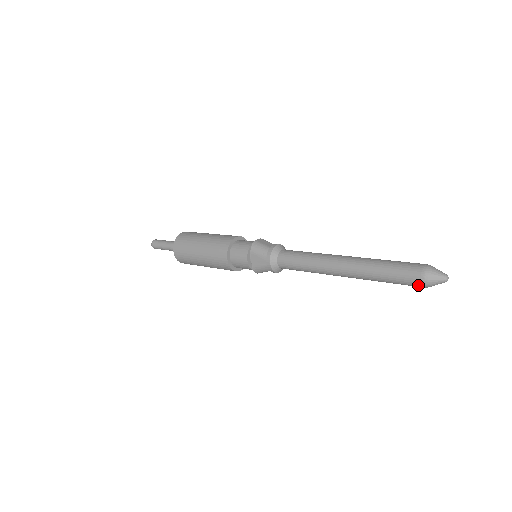
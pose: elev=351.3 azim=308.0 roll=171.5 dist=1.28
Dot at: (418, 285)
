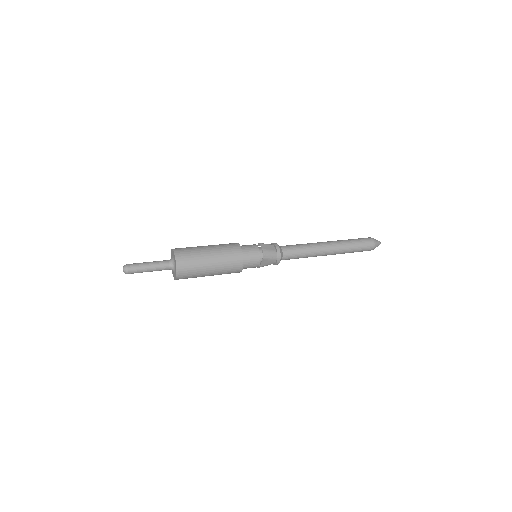
Dot at: occluded
